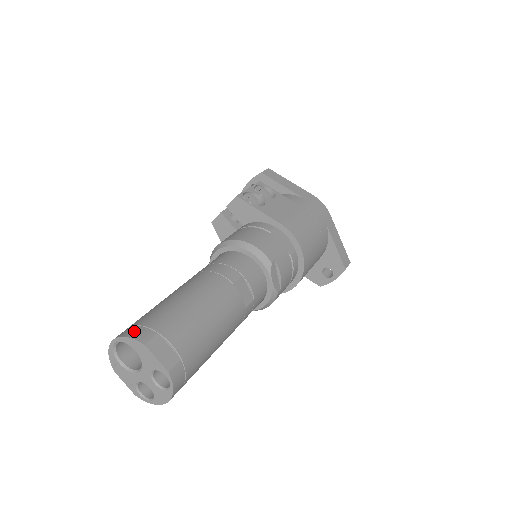
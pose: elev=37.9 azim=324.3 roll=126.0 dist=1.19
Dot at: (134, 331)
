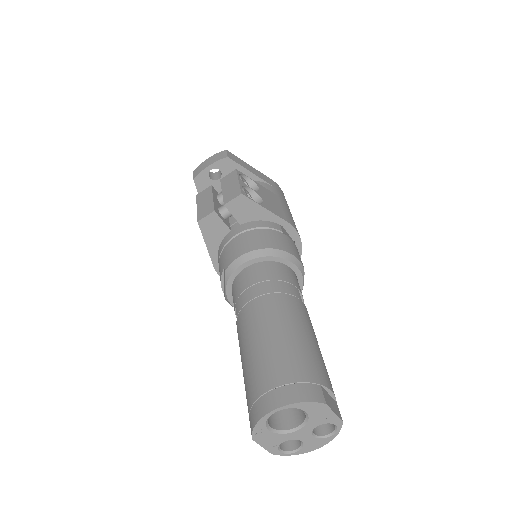
Dot at: (301, 392)
